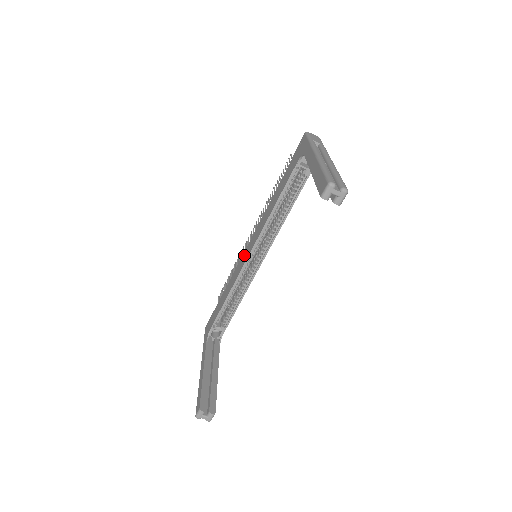
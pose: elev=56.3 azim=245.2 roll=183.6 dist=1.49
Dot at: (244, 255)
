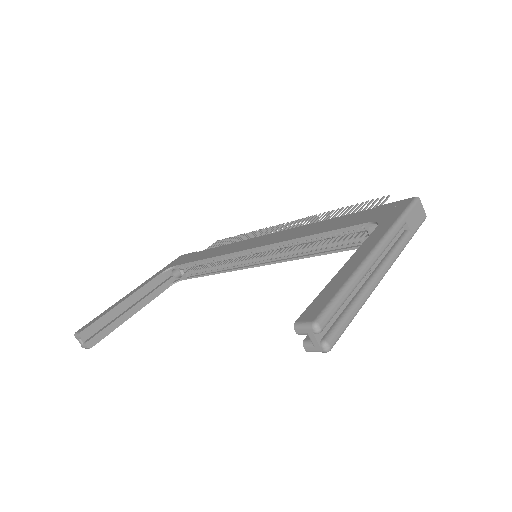
Dot at: (252, 241)
